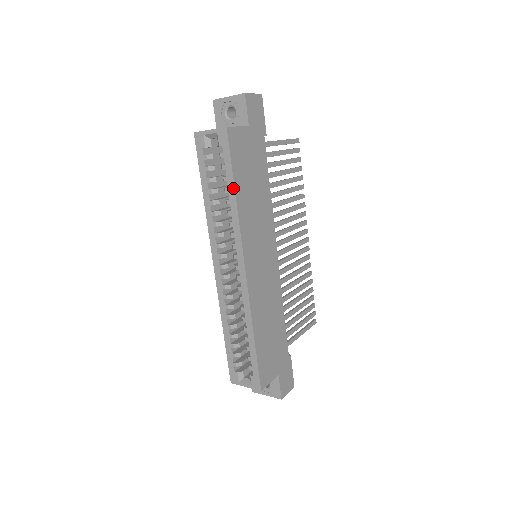
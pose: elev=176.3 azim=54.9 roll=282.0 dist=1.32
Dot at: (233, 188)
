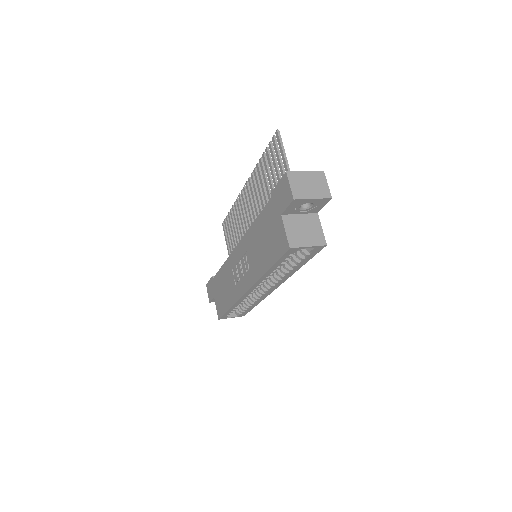
Dot at: occluded
